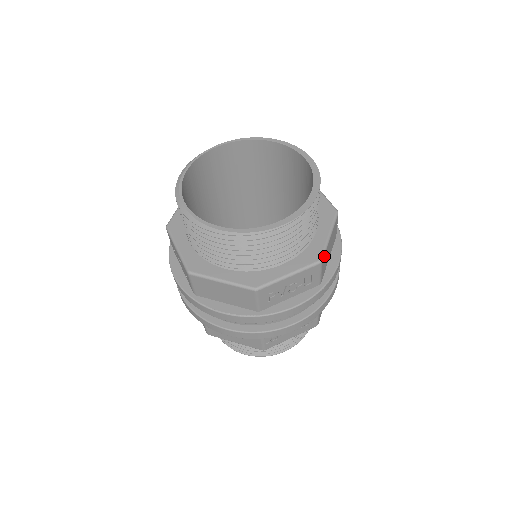
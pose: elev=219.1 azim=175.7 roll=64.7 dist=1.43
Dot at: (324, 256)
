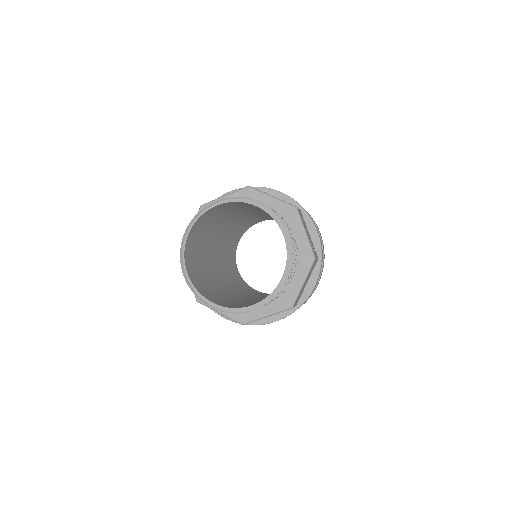
Dot at: occluded
